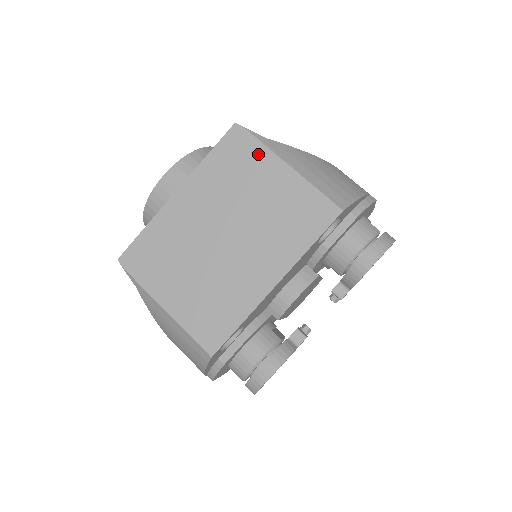
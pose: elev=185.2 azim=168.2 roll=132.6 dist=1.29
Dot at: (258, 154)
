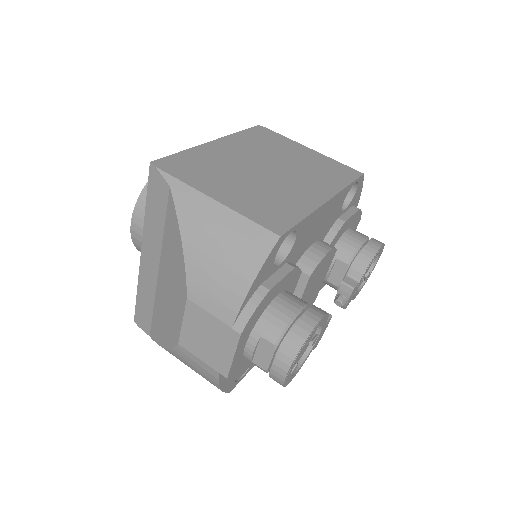
Dot at: (283, 140)
